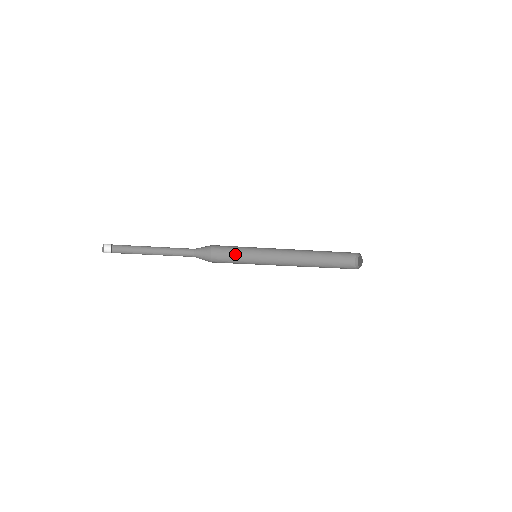
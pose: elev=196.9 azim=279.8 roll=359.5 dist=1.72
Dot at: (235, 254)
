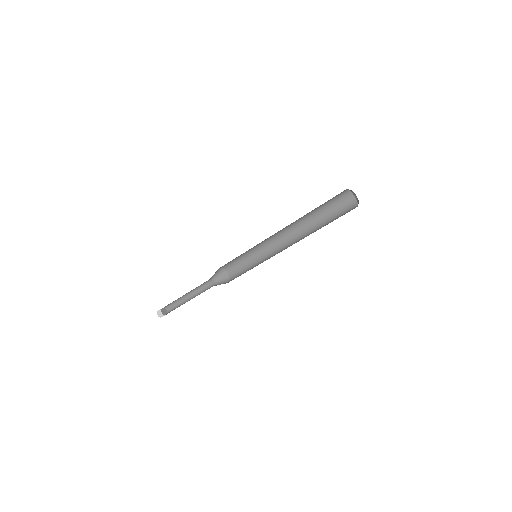
Dot at: occluded
